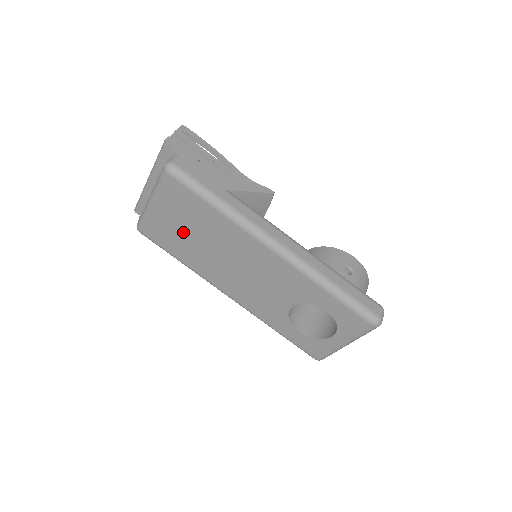
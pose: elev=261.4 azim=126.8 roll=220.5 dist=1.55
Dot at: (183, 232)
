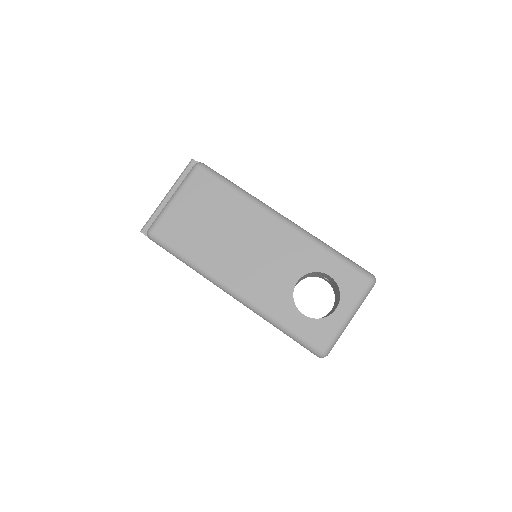
Dot at: (199, 222)
